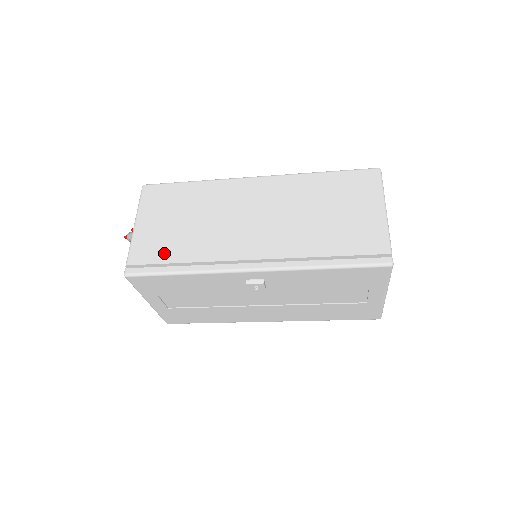
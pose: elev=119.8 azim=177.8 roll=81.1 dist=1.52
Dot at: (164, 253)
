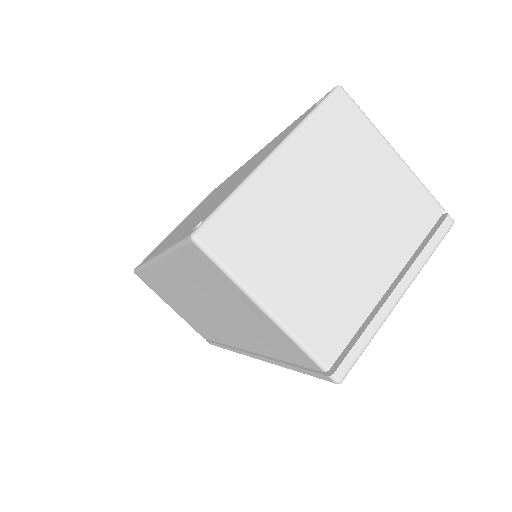
Dot at: (205, 333)
